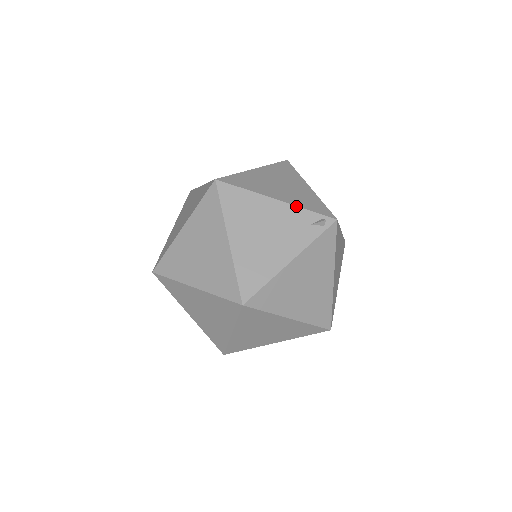
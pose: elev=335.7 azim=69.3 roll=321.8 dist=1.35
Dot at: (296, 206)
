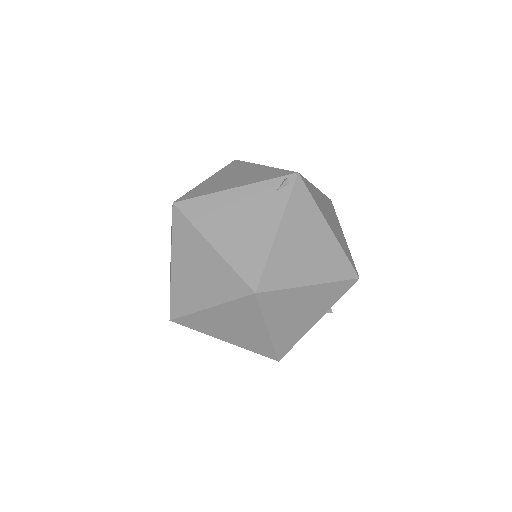
Dot at: (255, 183)
